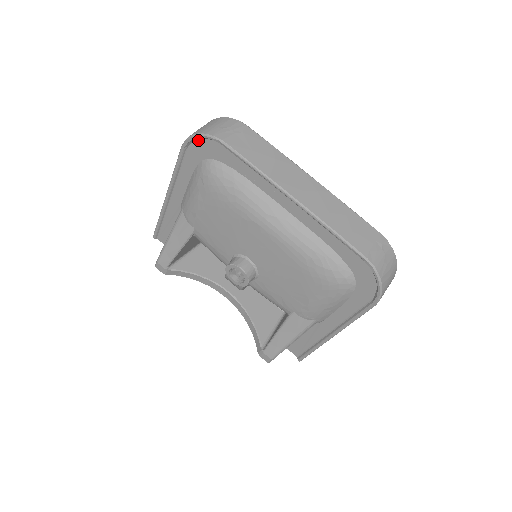
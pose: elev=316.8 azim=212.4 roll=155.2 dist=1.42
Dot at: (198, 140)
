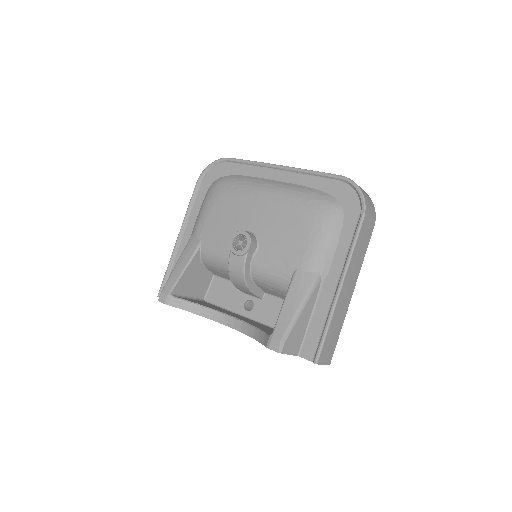
Dot at: (209, 170)
